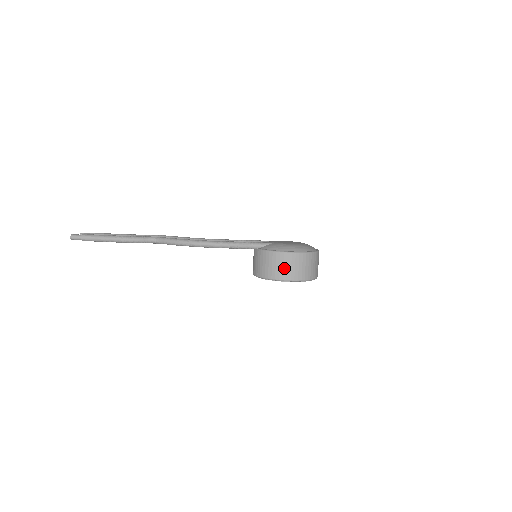
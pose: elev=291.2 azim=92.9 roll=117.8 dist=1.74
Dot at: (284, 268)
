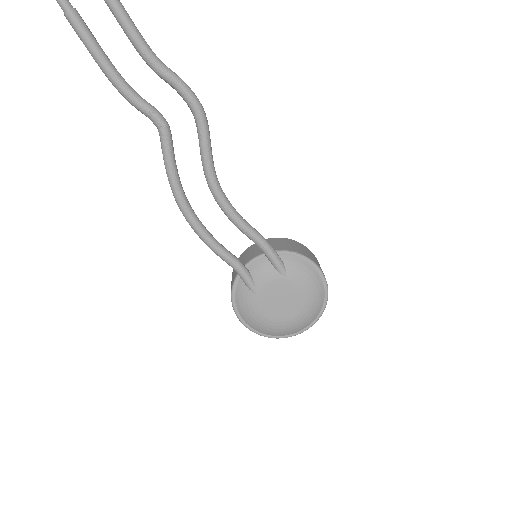
Dot at: occluded
